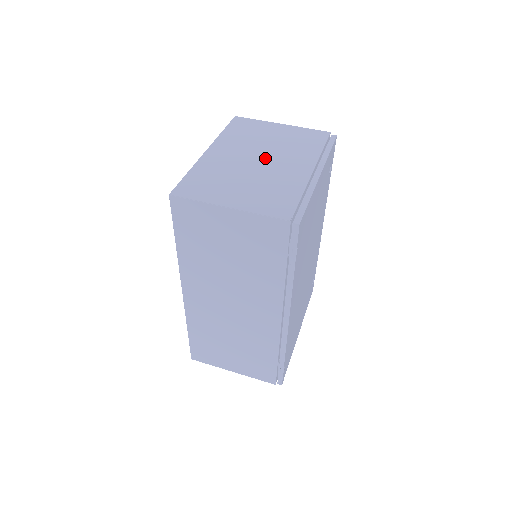
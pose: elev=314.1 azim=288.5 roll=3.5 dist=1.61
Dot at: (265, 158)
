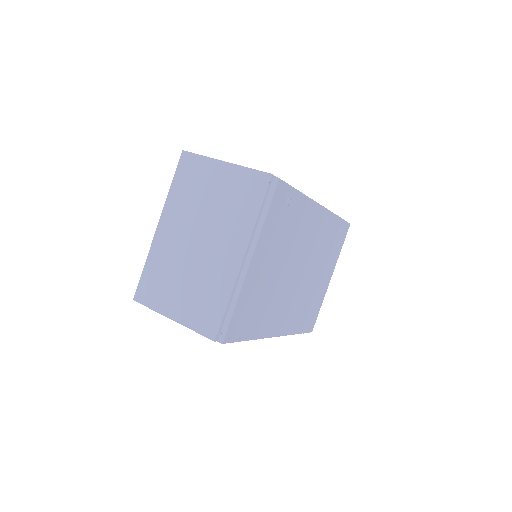
Dot at: (203, 238)
